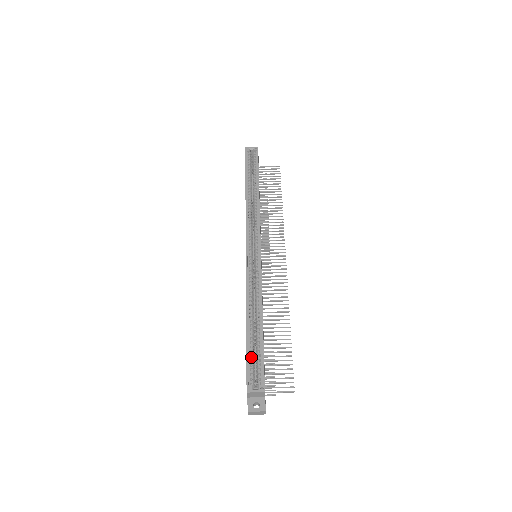
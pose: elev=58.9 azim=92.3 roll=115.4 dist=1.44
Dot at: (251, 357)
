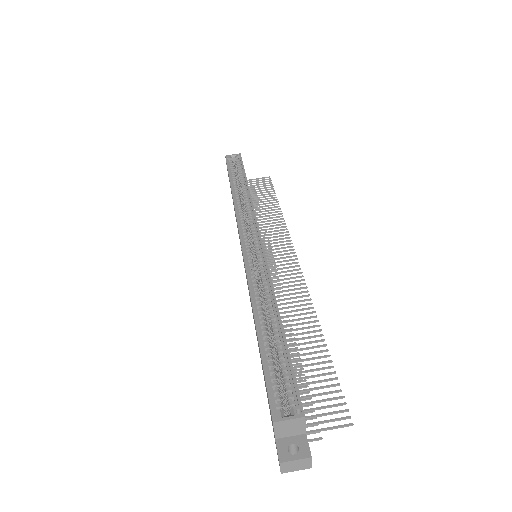
Dot at: (271, 369)
